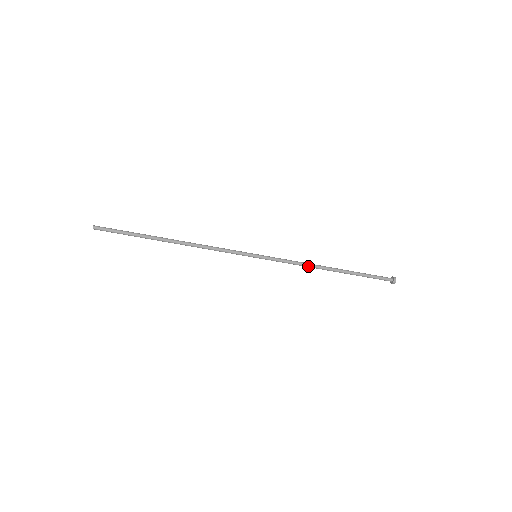
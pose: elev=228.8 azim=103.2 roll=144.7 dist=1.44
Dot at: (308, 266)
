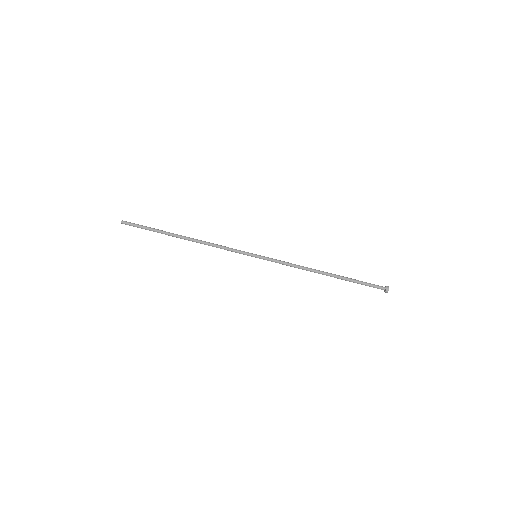
Dot at: (304, 267)
